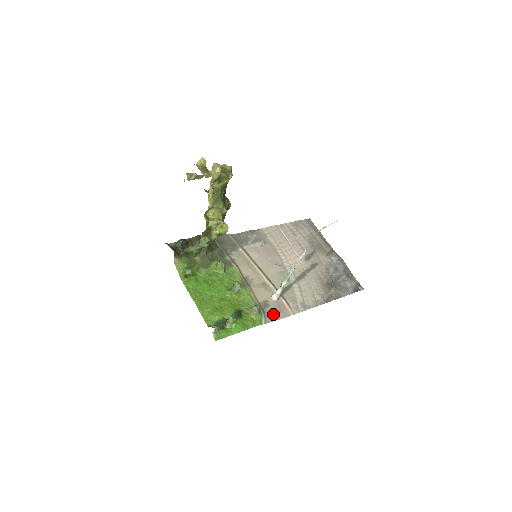
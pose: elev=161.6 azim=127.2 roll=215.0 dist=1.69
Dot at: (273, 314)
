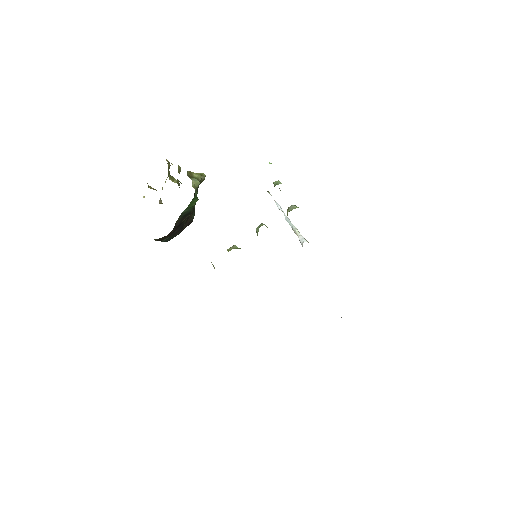
Dot at: occluded
